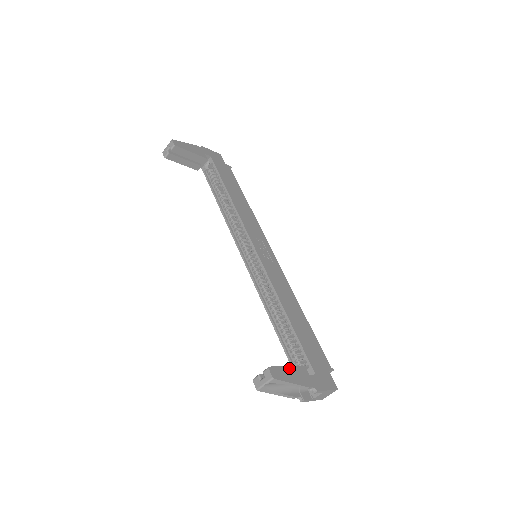
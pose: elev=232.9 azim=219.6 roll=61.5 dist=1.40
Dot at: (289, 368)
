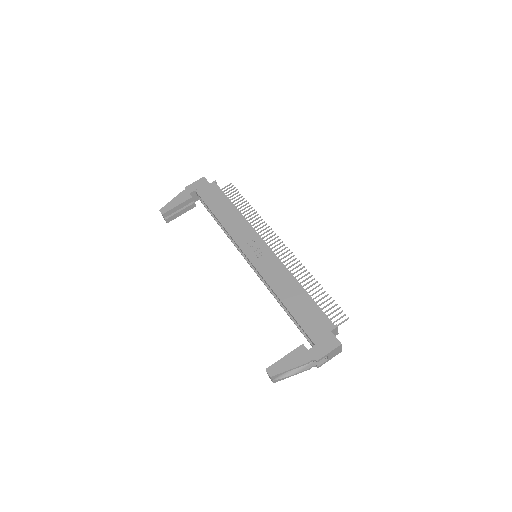
Dot at: (286, 357)
